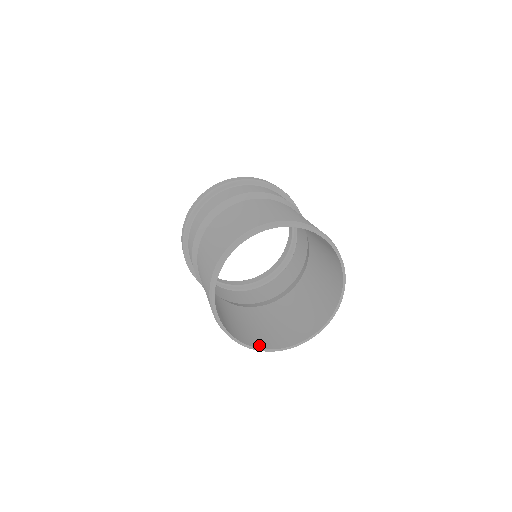
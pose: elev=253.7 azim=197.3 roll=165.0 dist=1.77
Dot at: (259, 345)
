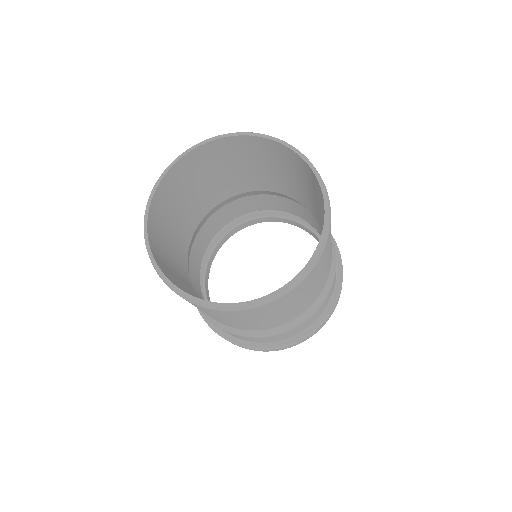
Dot at: (152, 239)
